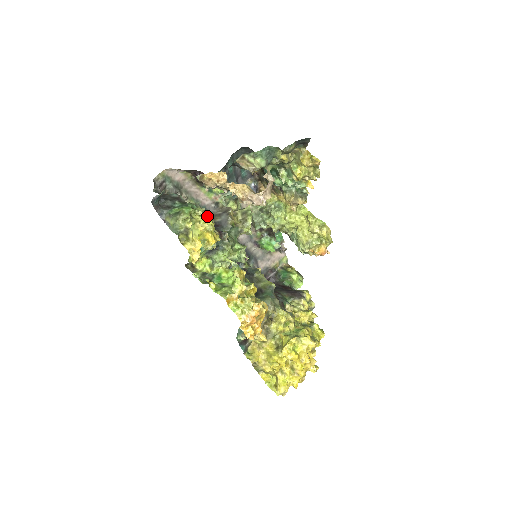
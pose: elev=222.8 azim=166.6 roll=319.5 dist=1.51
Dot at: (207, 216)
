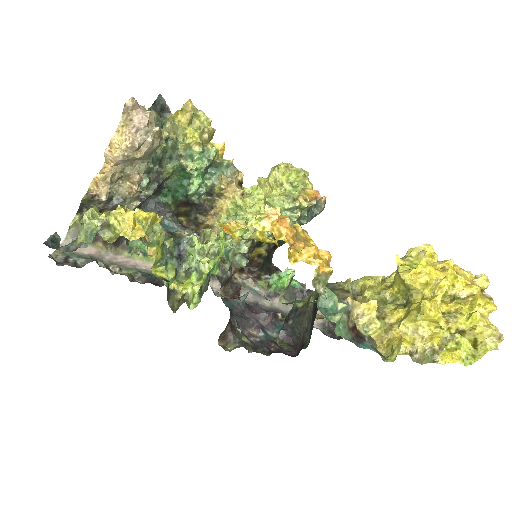
Dot at: occluded
